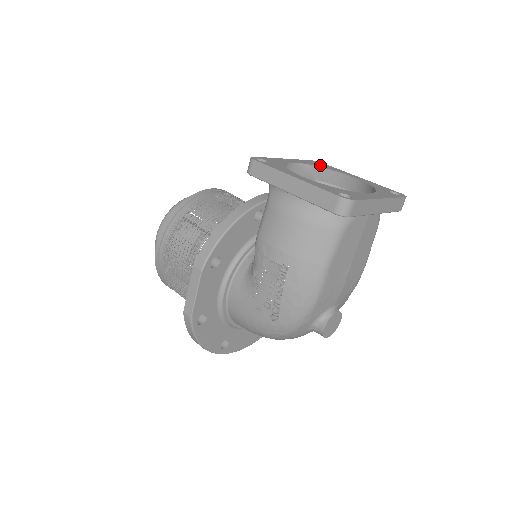
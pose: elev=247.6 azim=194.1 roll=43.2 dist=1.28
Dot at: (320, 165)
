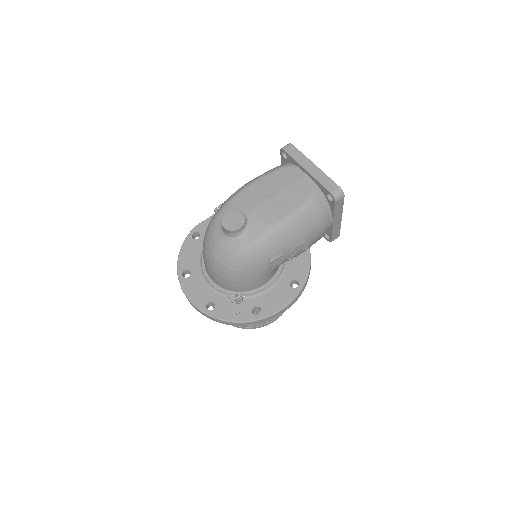
Dot at: occluded
